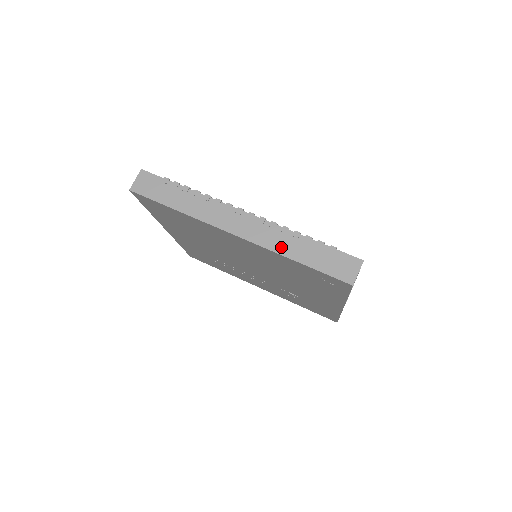
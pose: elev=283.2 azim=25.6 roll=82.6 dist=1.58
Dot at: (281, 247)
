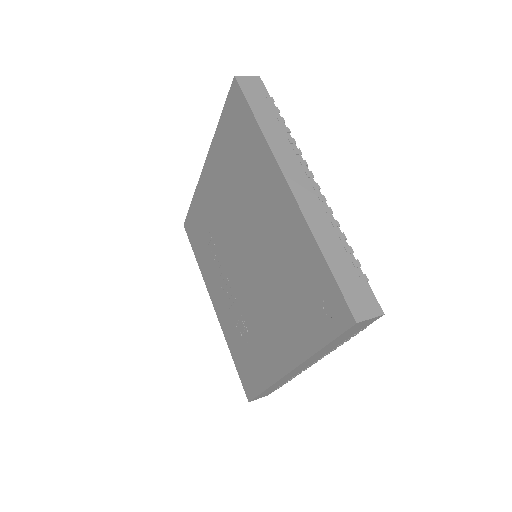
Dot at: (320, 231)
